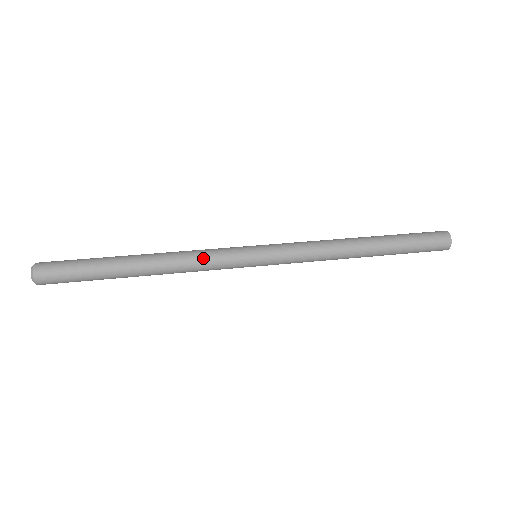
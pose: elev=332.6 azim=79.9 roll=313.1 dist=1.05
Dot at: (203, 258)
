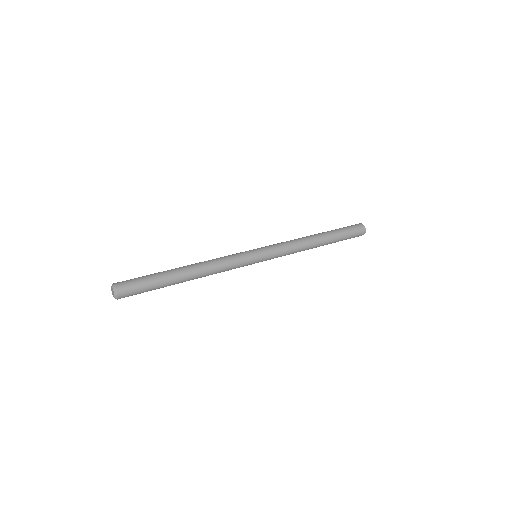
Dot at: (226, 261)
